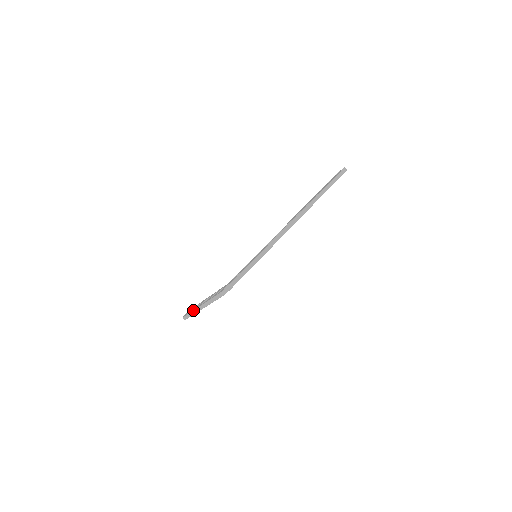
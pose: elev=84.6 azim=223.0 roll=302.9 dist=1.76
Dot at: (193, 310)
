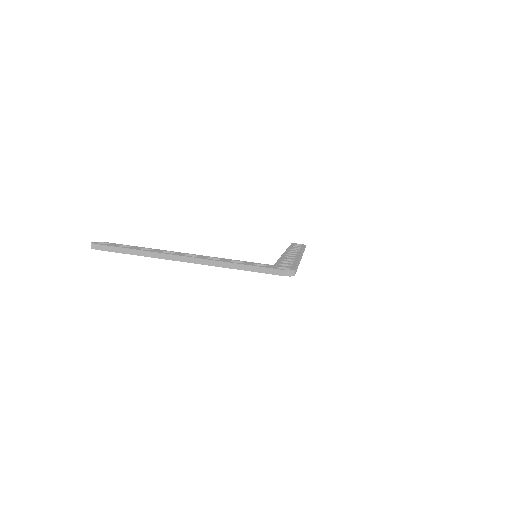
Dot at: (159, 252)
